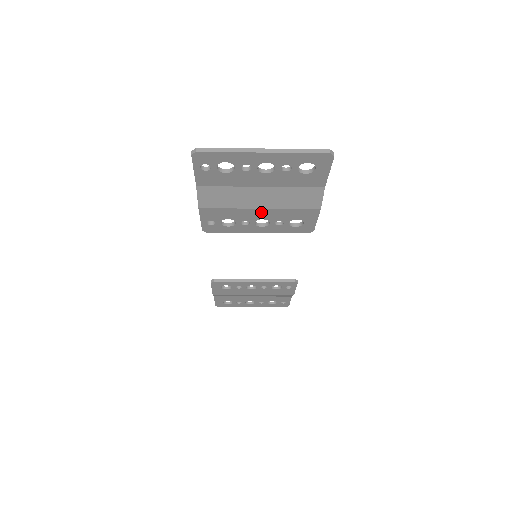
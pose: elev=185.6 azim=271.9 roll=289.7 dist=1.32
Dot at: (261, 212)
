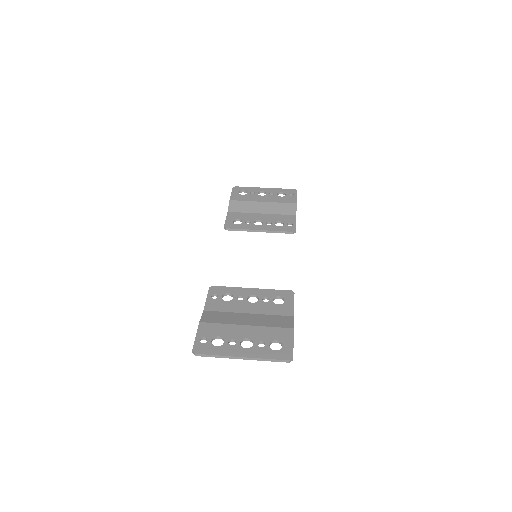
Dot at: (250, 312)
